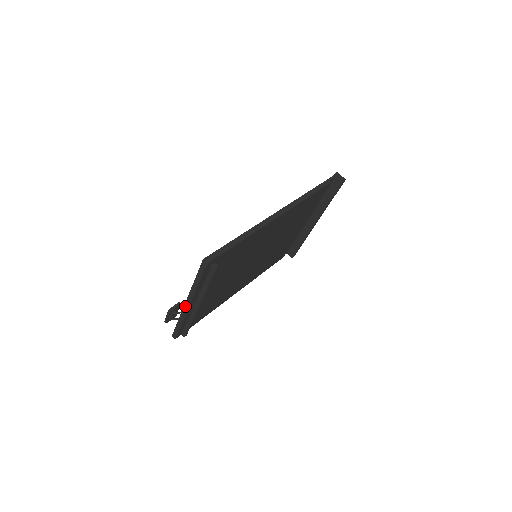
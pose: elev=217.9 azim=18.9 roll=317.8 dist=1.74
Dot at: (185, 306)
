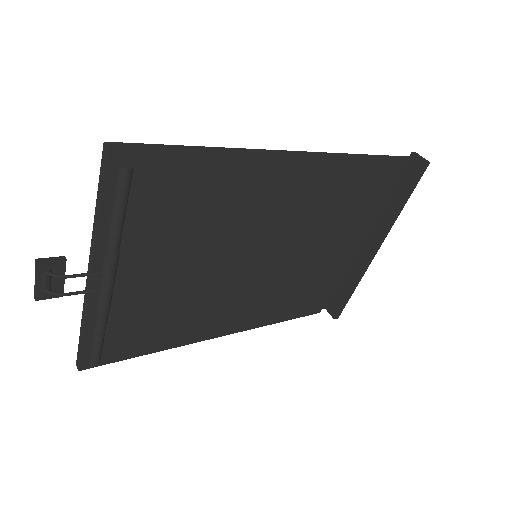
Dot at: (87, 282)
